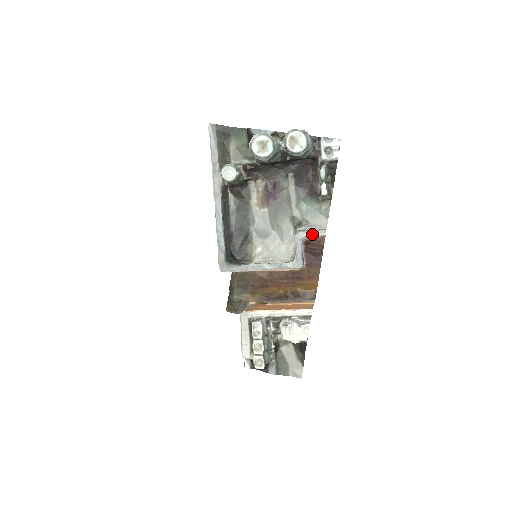
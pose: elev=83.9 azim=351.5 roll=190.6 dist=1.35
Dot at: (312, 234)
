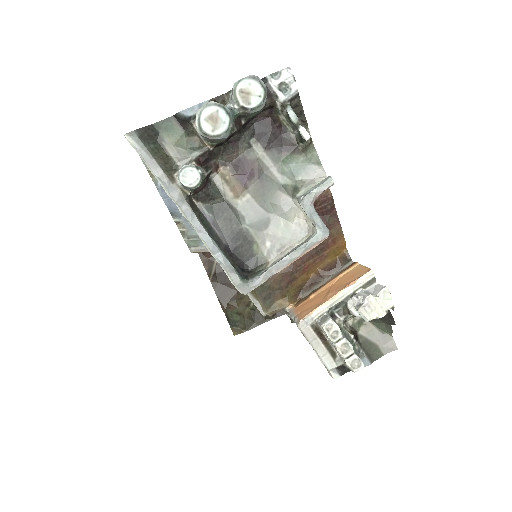
Dot at: (319, 191)
